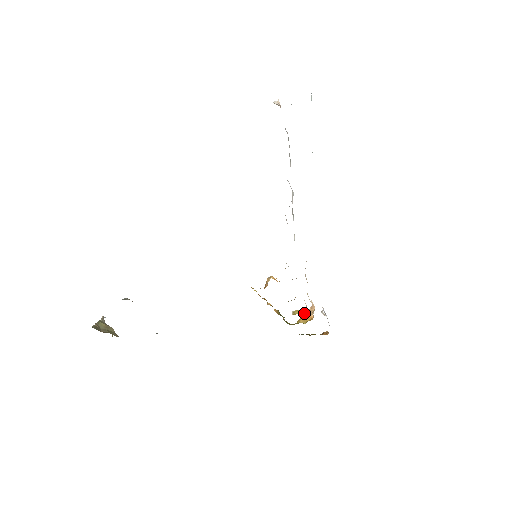
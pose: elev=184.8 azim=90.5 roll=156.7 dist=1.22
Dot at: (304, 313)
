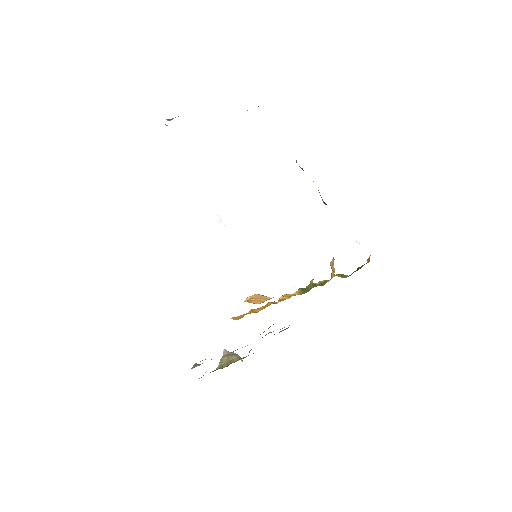
Dot at: occluded
